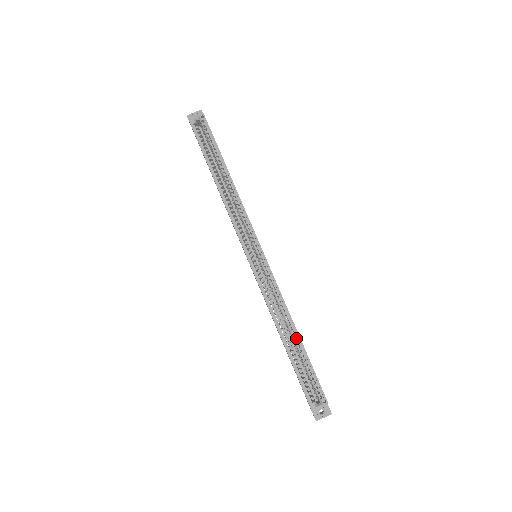
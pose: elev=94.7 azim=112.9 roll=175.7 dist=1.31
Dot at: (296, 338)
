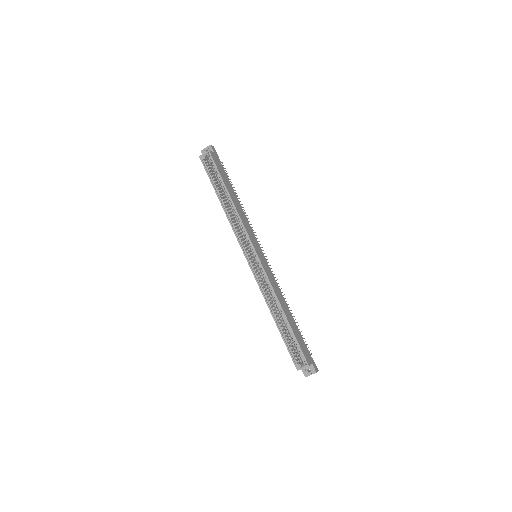
Dot at: (284, 318)
